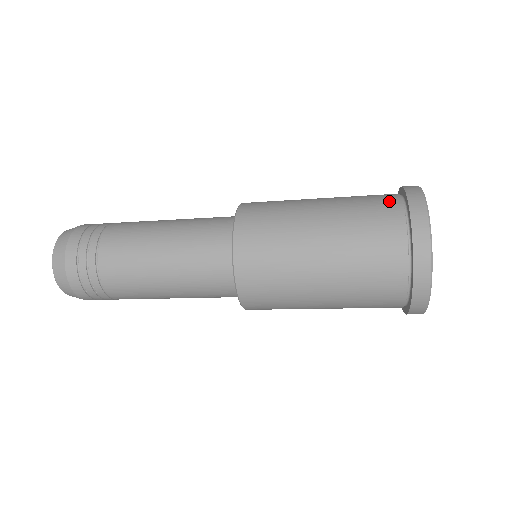
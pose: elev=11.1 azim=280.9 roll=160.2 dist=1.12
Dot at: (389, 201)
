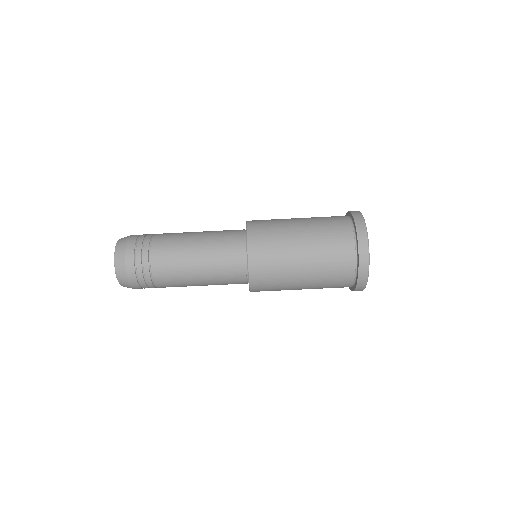
Dot at: occluded
